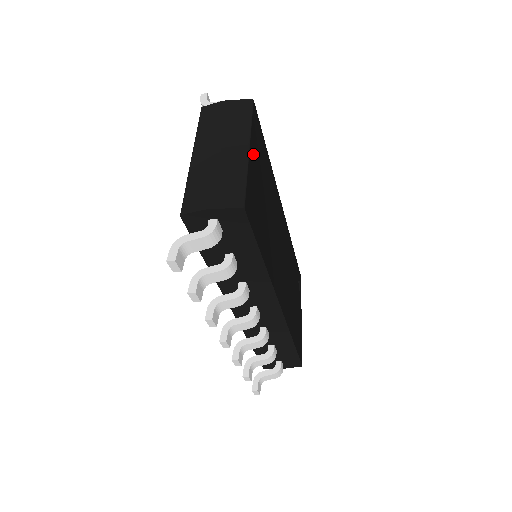
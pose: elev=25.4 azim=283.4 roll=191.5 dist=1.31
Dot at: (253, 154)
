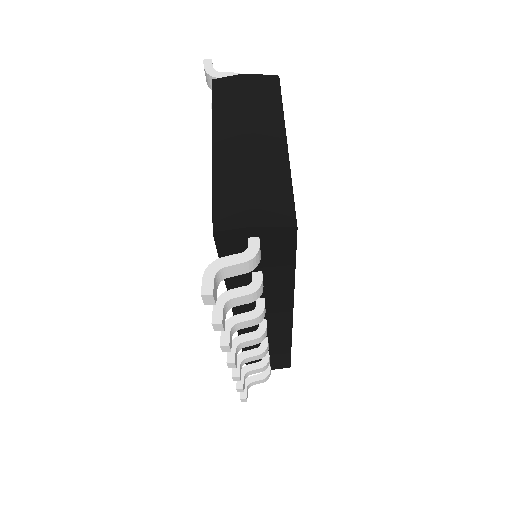
Dot at: occluded
